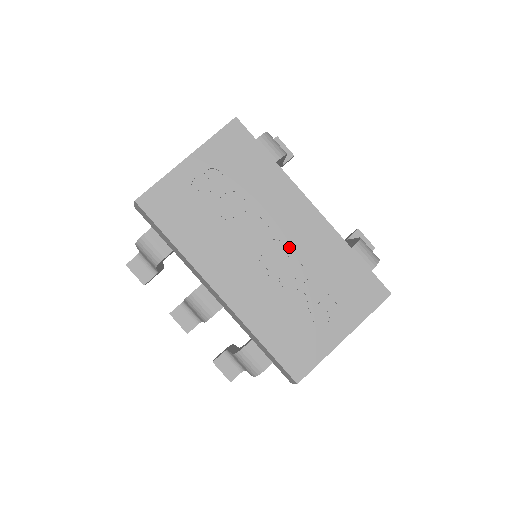
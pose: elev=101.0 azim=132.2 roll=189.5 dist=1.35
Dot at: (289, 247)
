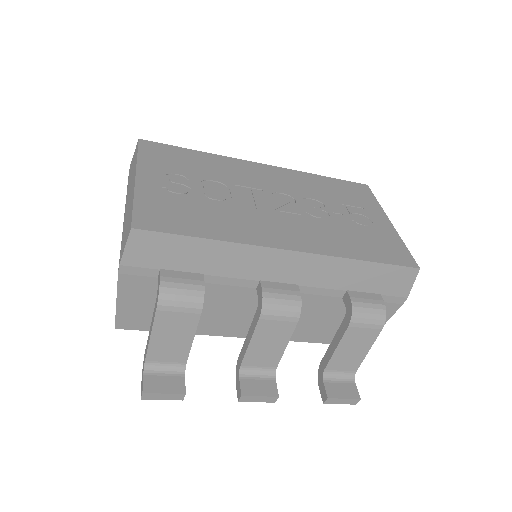
Dot at: (286, 193)
